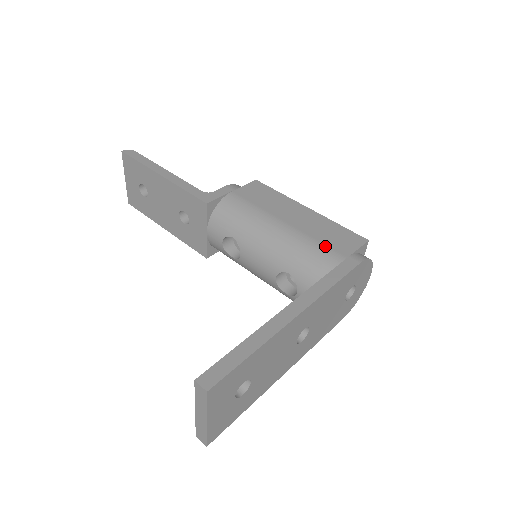
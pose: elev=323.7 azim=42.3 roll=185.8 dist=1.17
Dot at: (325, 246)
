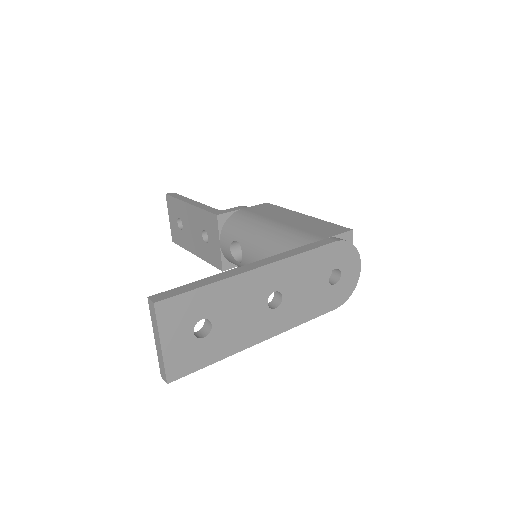
Dot at: (308, 233)
